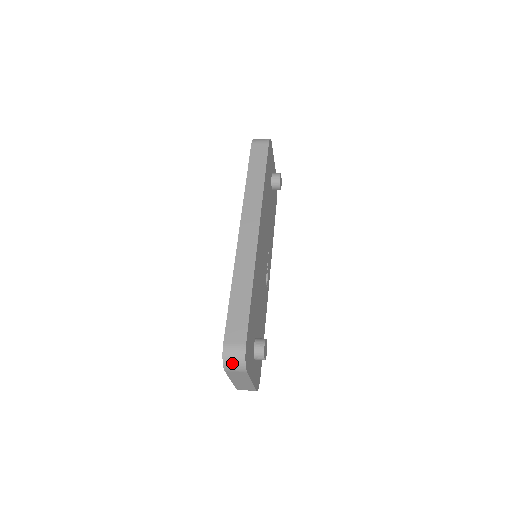
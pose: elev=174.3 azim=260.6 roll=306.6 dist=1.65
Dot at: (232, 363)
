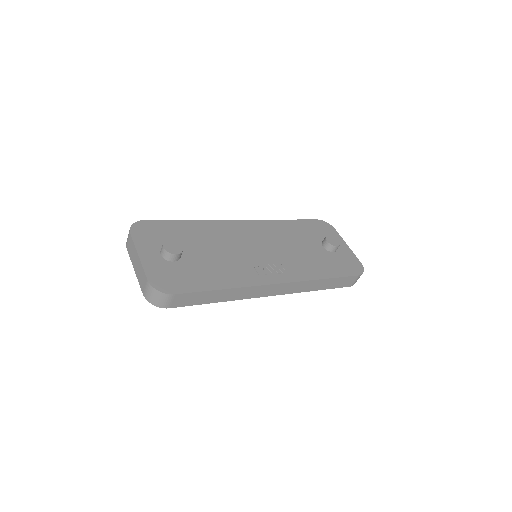
Dot at: occluded
